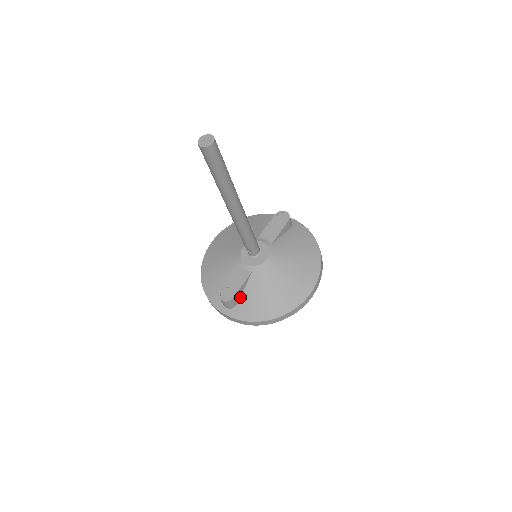
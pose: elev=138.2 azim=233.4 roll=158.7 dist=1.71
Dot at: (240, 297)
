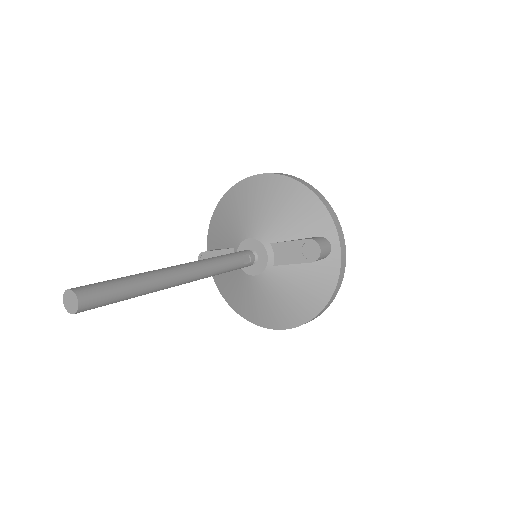
Dot at: occluded
